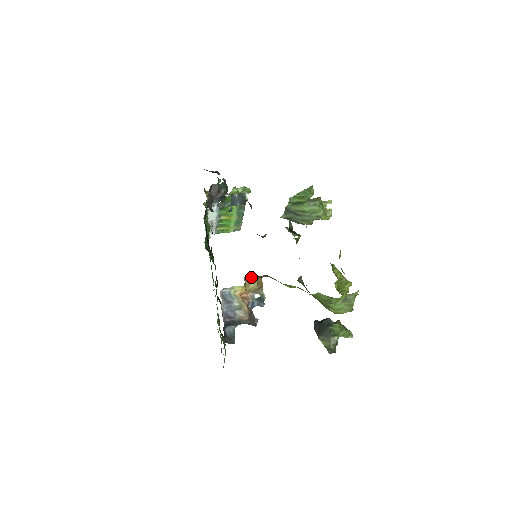
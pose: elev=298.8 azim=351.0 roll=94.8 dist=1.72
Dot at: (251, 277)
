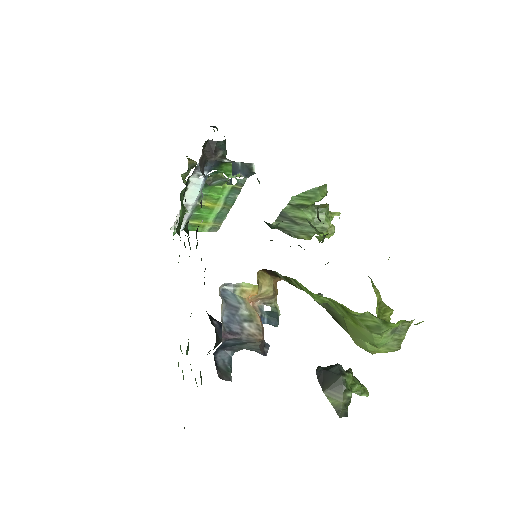
Dot at: (266, 275)
